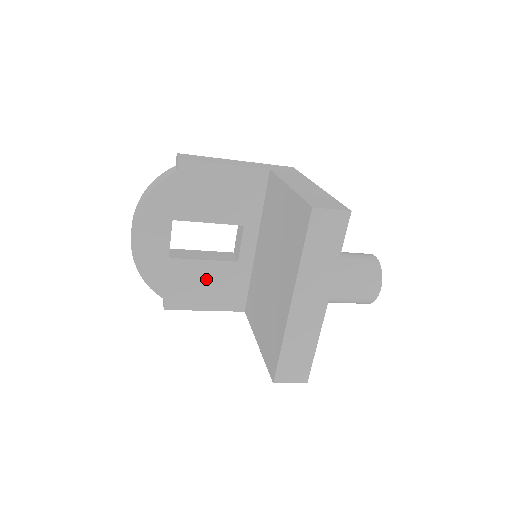
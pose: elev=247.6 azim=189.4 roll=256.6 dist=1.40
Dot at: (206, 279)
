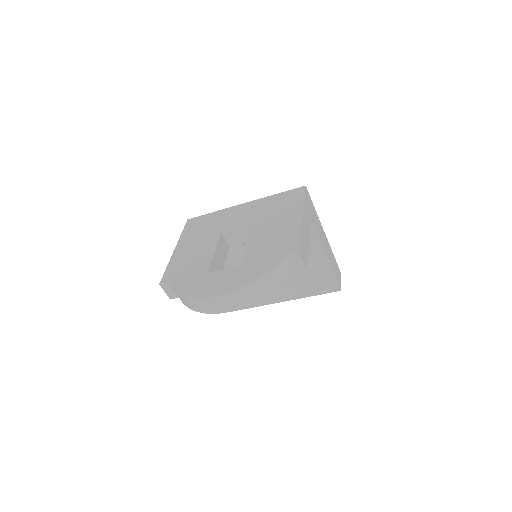
Dot at: occluded
